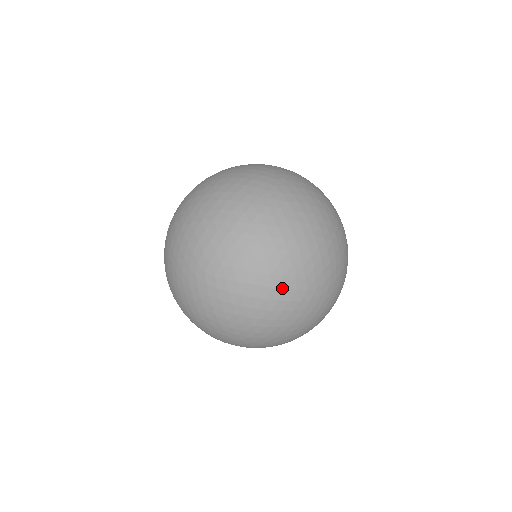
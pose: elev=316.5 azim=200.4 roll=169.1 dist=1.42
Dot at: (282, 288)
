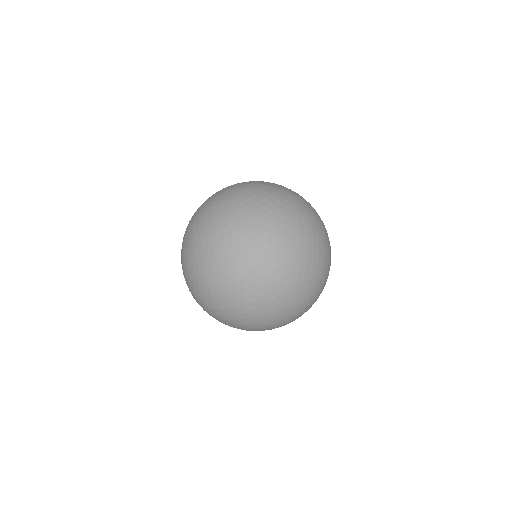
Dot at: (269, 279)
